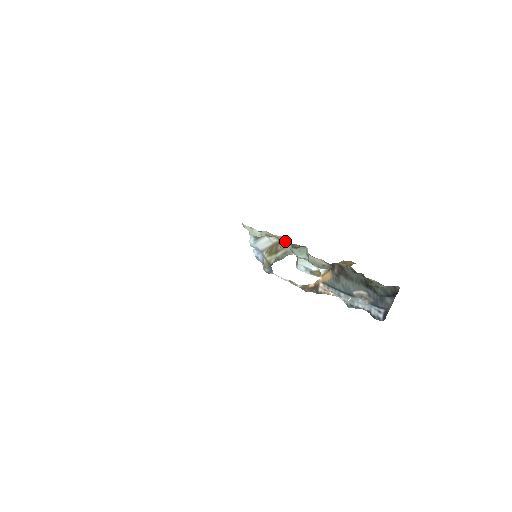
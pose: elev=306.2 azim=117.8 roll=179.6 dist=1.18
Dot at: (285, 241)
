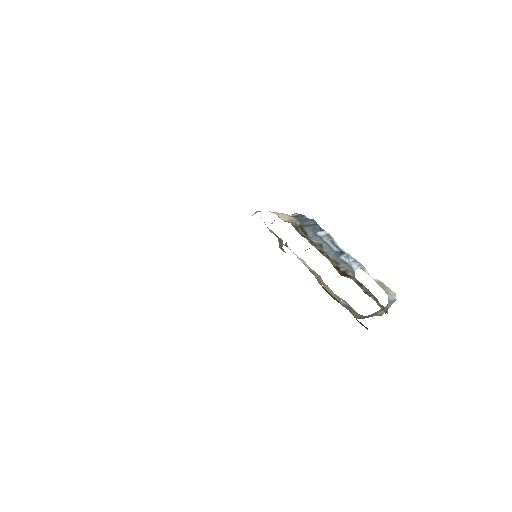
Dot at: occluded
